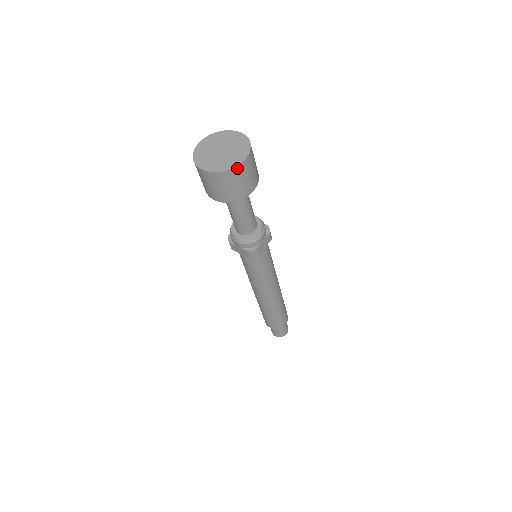
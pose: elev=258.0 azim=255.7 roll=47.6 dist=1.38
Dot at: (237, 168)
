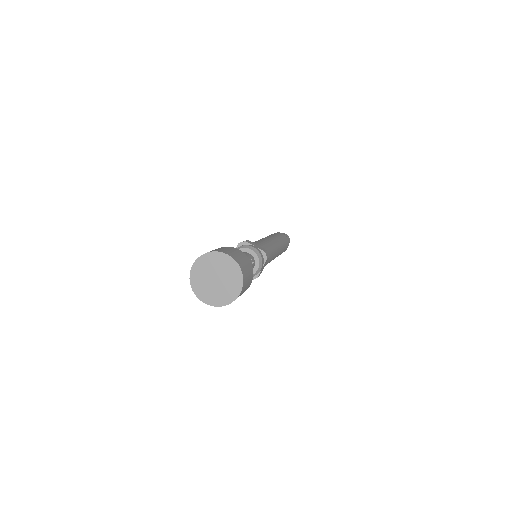
Dot at: (234, 300)
